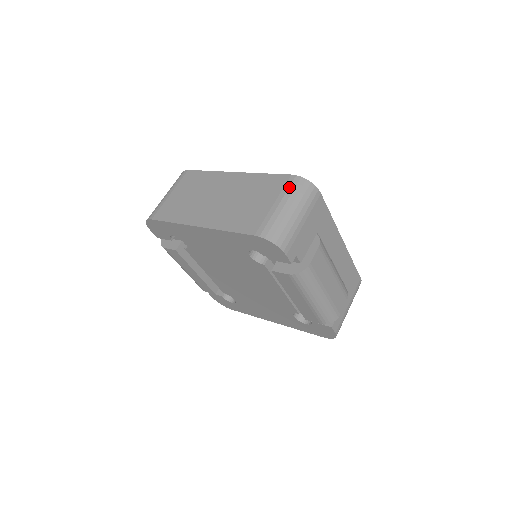
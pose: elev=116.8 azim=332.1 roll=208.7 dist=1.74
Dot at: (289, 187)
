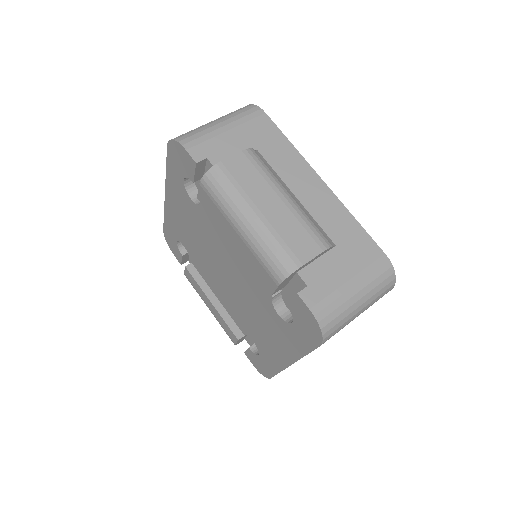
Dot at: occluded
